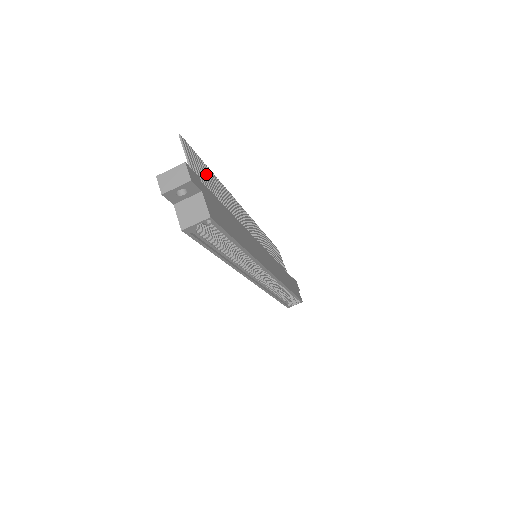
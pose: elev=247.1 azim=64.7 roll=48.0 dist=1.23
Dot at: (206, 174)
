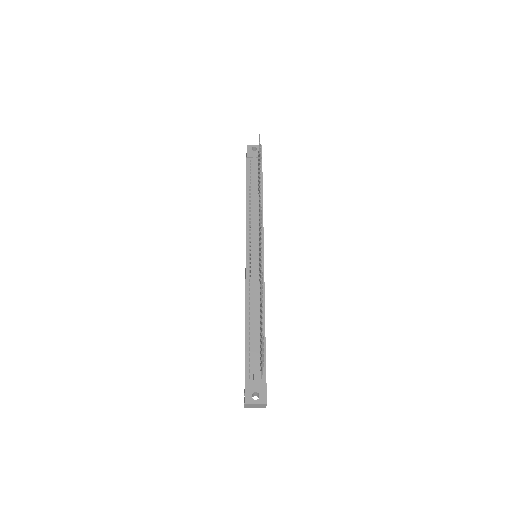
Dot at: occluded
